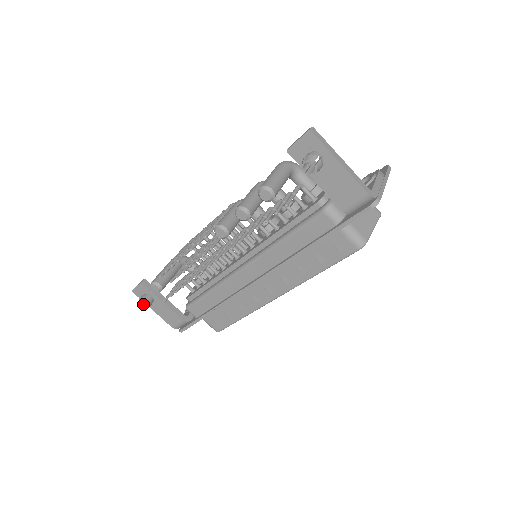
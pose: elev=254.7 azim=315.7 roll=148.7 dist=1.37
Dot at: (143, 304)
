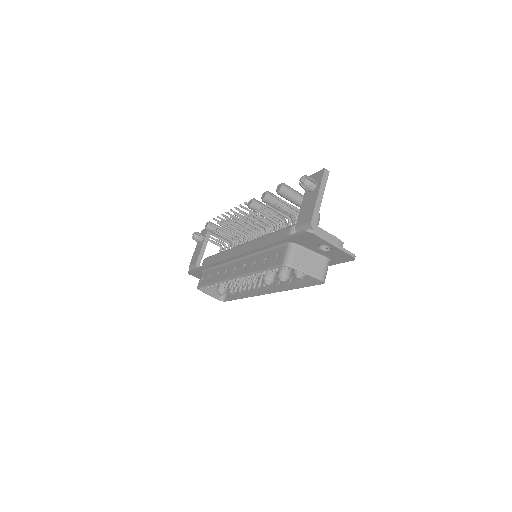
Dot at: occluded
